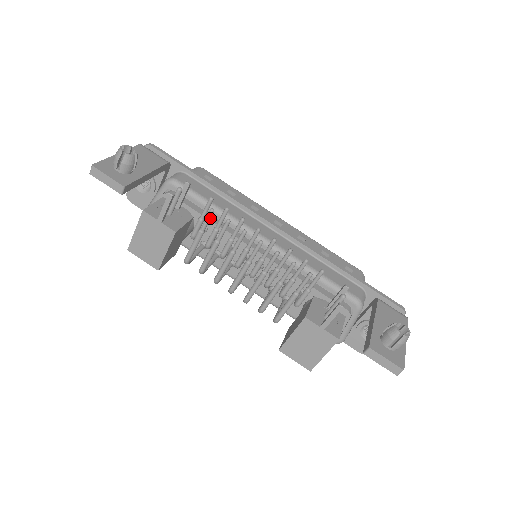
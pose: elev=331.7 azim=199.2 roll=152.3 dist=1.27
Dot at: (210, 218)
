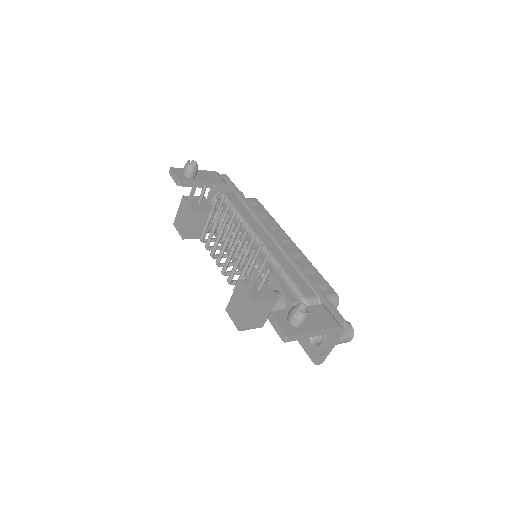
Dot at: (215, 206)
